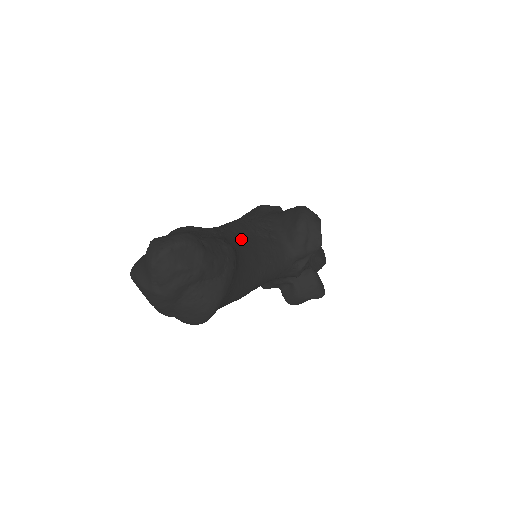
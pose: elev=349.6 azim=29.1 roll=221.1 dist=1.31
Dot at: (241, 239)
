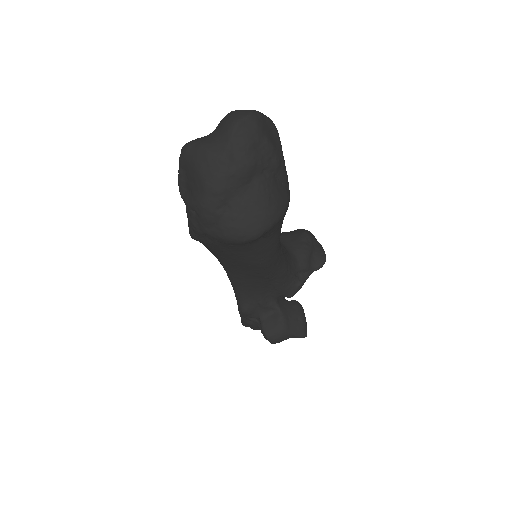
Dot at: occluded
